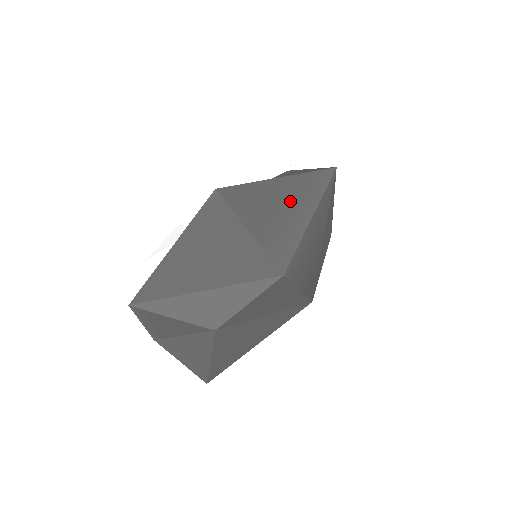
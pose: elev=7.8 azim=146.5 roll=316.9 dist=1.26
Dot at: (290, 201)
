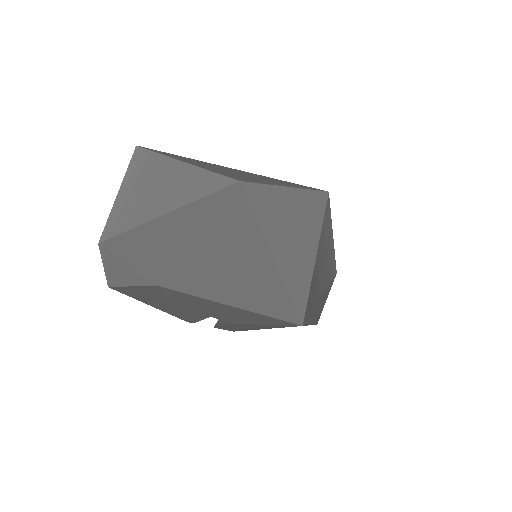
Dot at: occluded
